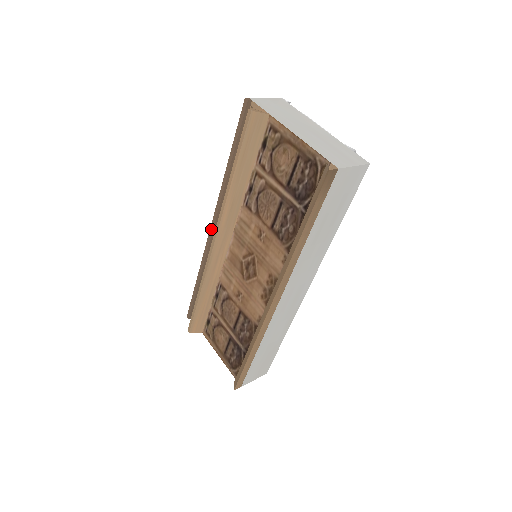
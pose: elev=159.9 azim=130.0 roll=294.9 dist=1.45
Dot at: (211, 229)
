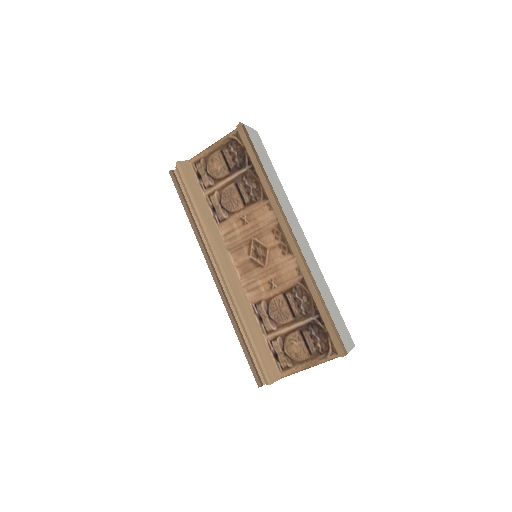
Dot at: (213, 275)
